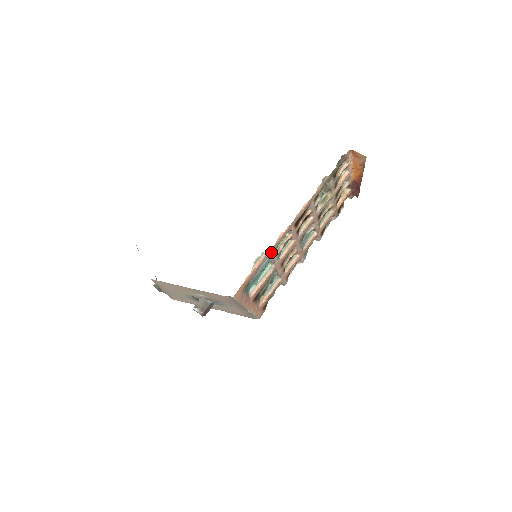
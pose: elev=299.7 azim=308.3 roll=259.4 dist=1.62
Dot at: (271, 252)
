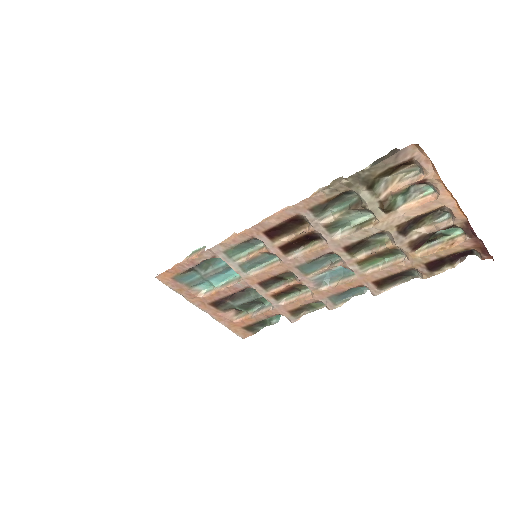
Dot at: (217, 252)
